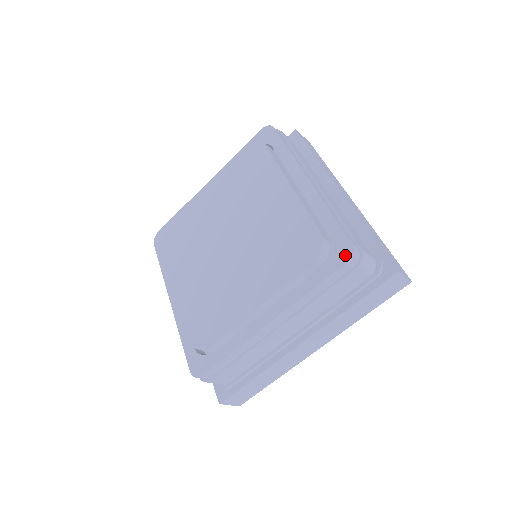
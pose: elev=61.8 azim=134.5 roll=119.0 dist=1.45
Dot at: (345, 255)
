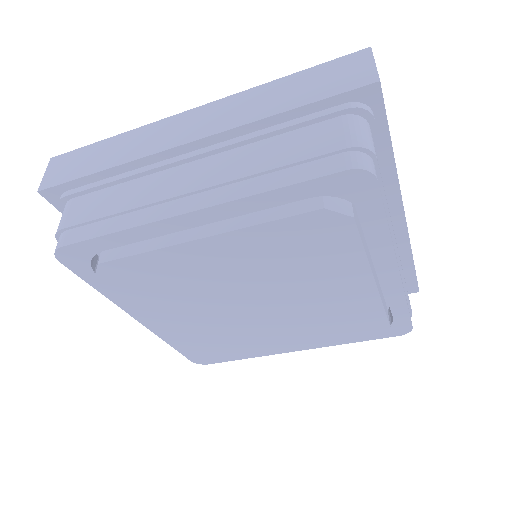
Dot at: (401, 333)
